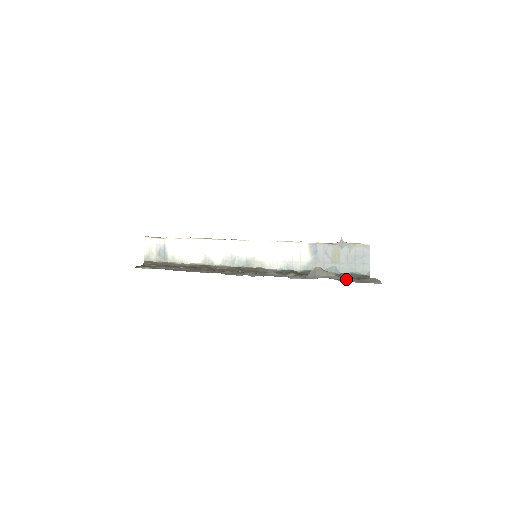
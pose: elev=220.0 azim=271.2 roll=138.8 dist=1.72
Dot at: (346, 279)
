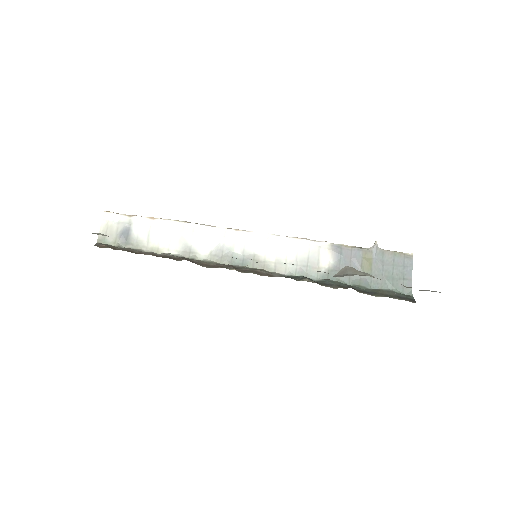
Dot at: (381, 295)
